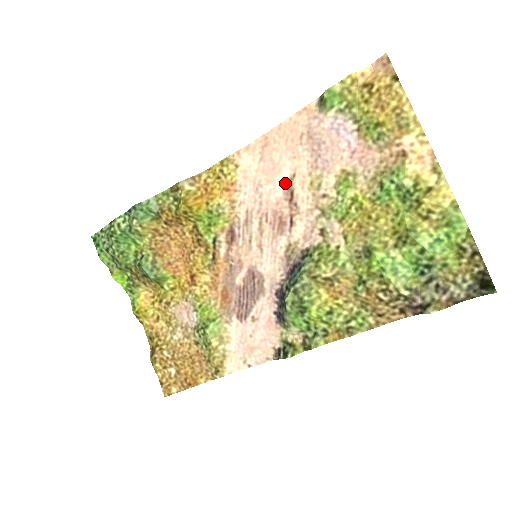
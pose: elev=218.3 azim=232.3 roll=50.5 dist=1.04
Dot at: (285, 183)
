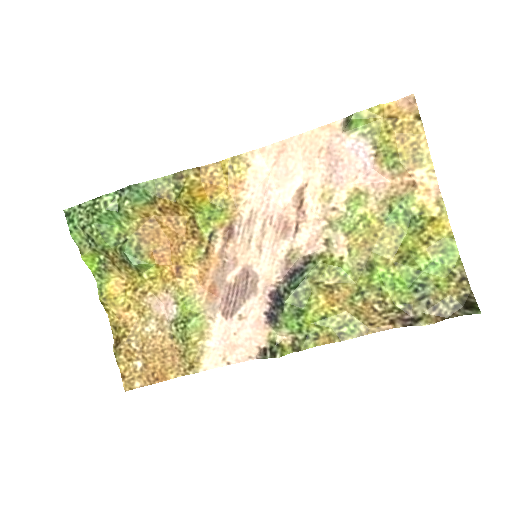
Dot at: (296, 190)
